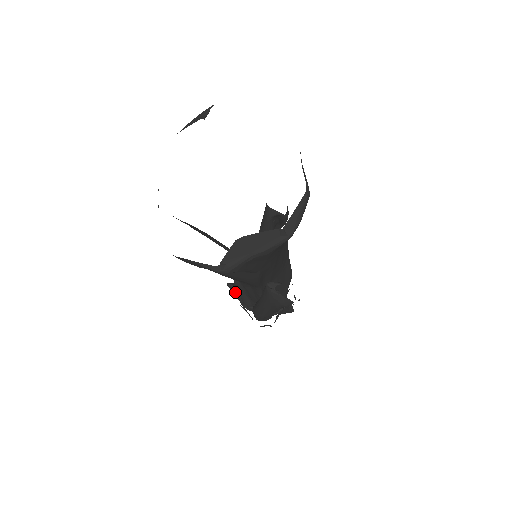
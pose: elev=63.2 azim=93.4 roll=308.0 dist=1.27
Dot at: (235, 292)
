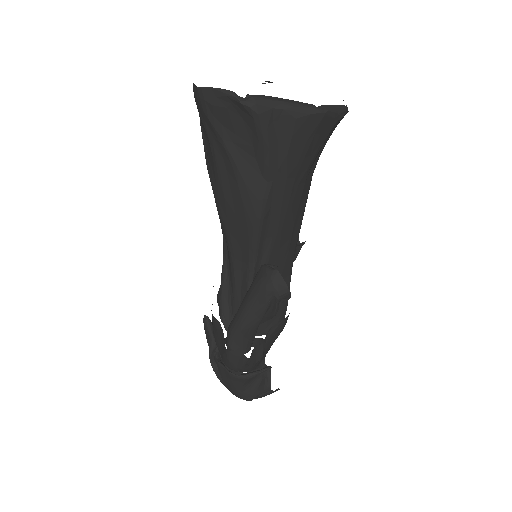
Dot at: (209, 330)
